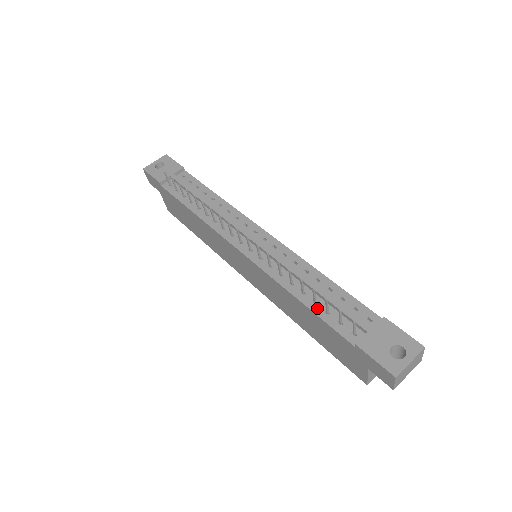
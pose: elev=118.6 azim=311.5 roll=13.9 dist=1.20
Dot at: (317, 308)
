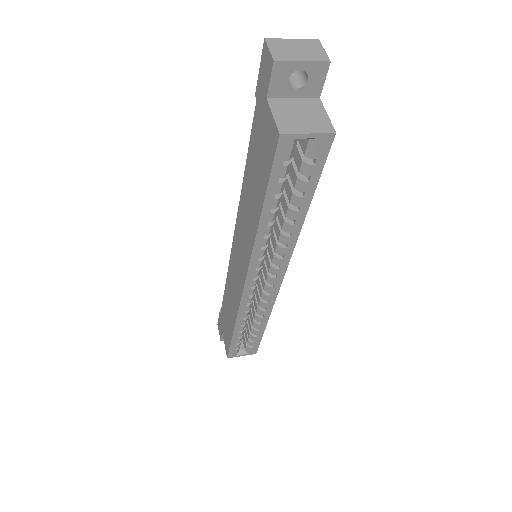
Dot at: occluded
